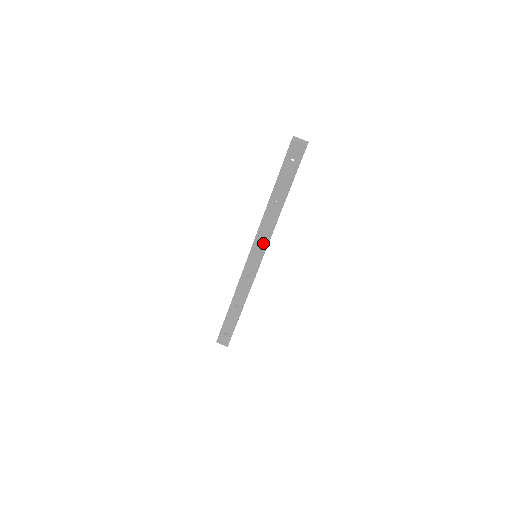
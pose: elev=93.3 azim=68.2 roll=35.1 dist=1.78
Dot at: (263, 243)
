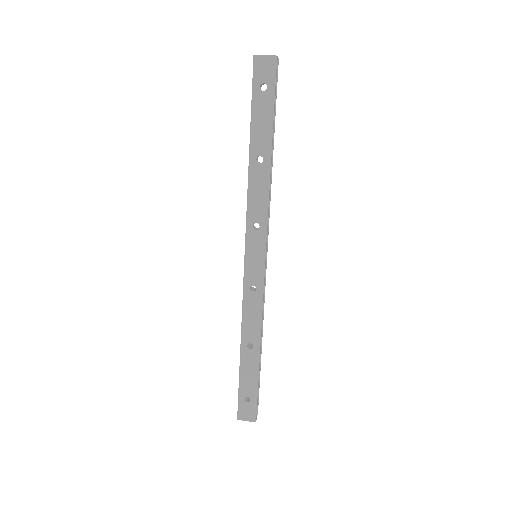
Dot at: (259, 228)
